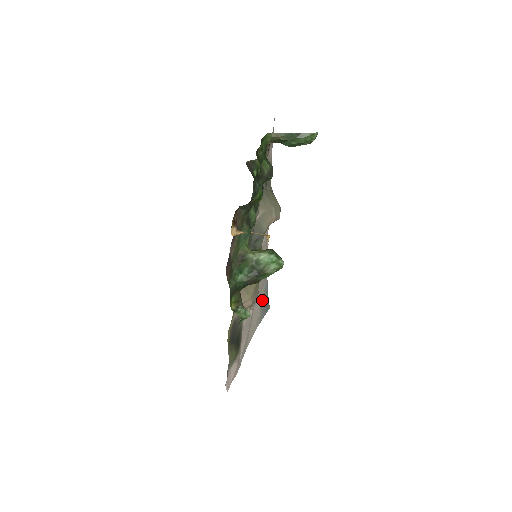
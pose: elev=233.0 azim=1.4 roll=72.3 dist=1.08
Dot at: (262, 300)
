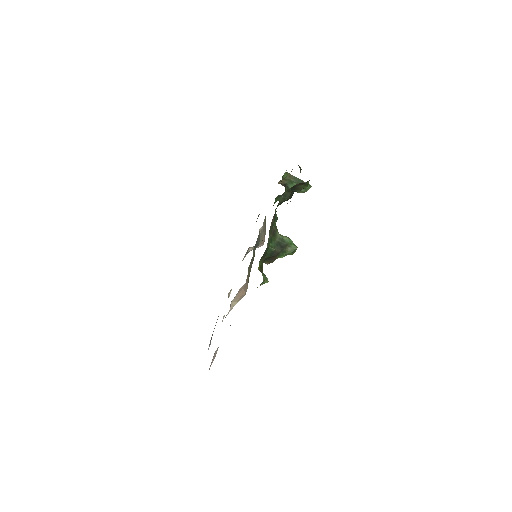
Dot at: occluded
